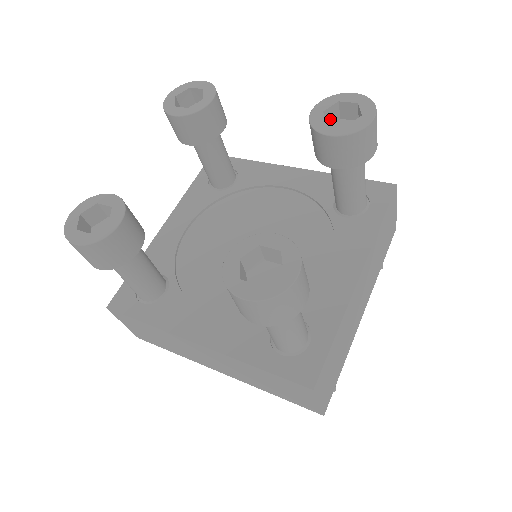
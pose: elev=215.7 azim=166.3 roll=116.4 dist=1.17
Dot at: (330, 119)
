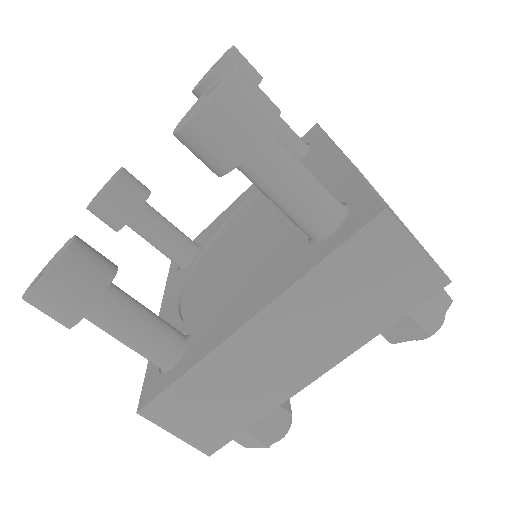
Dot at: occluded
